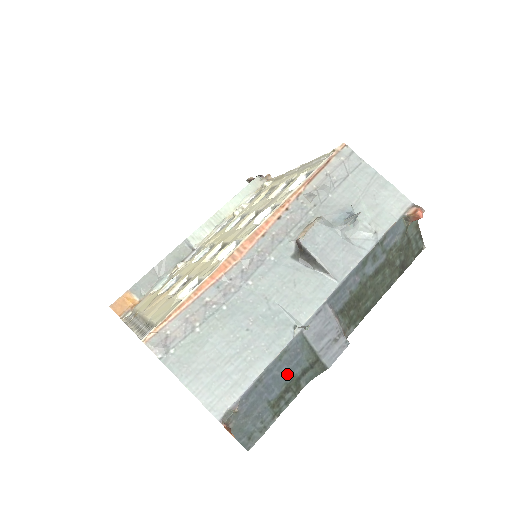
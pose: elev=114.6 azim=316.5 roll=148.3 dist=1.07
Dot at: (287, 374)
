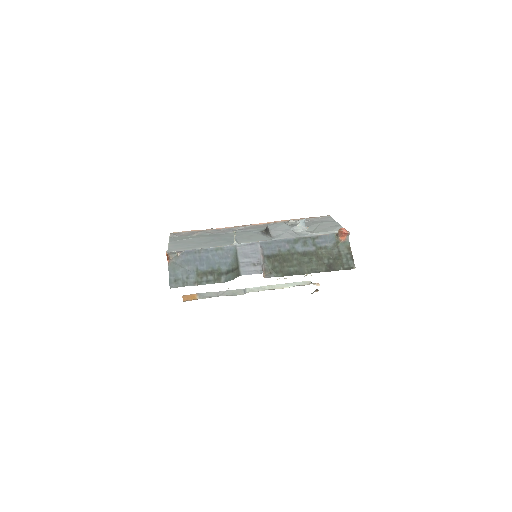
Dot at: (216, 264)
